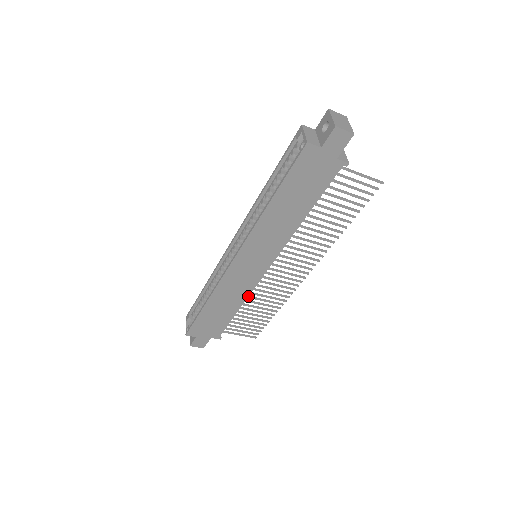
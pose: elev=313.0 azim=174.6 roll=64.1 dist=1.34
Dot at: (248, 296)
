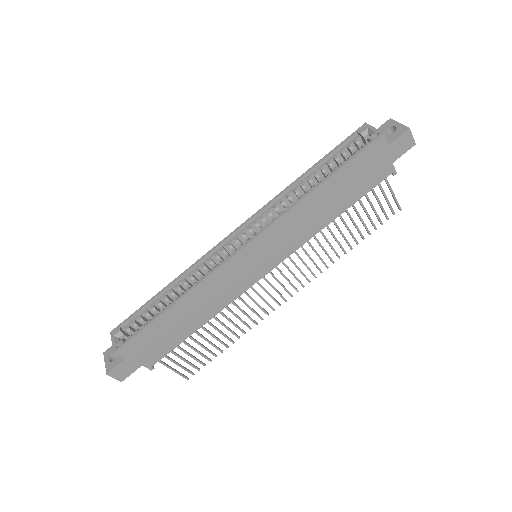
Dot at: (225, 307)
